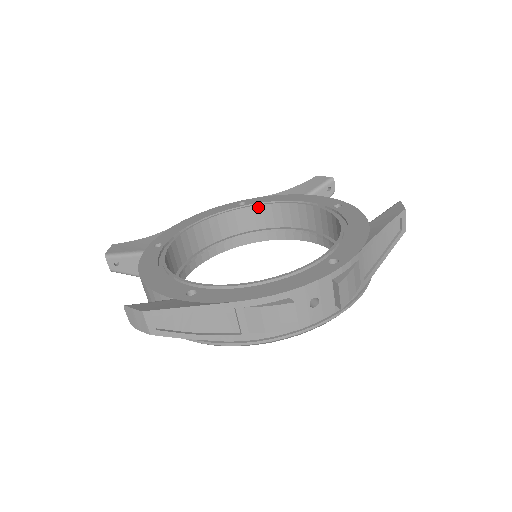
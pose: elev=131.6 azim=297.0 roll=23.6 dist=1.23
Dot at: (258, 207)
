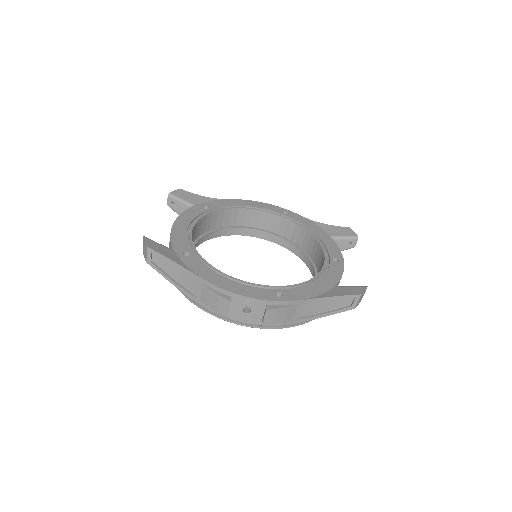
Dot at: (292, 223)
